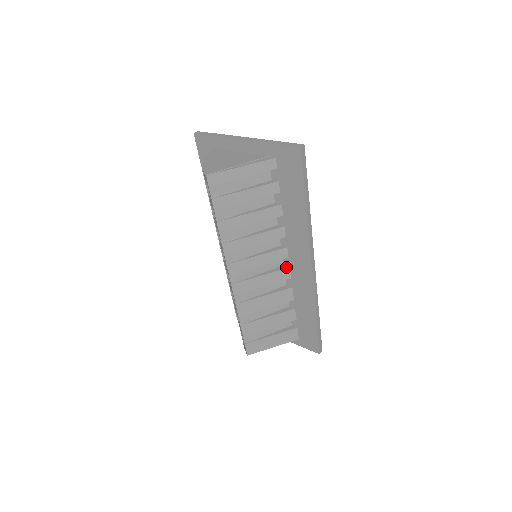
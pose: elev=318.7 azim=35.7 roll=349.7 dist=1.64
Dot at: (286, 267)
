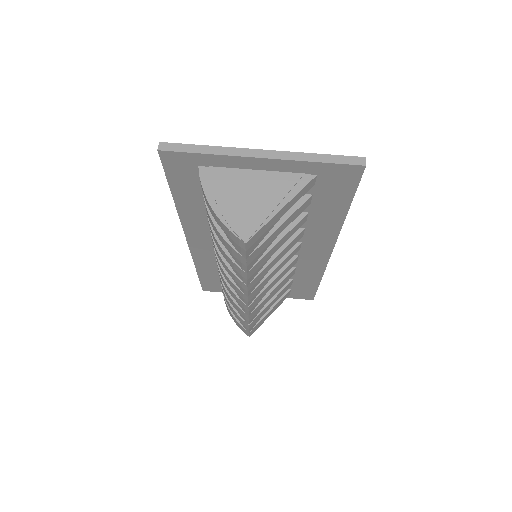
Dot at: (295, 257)
